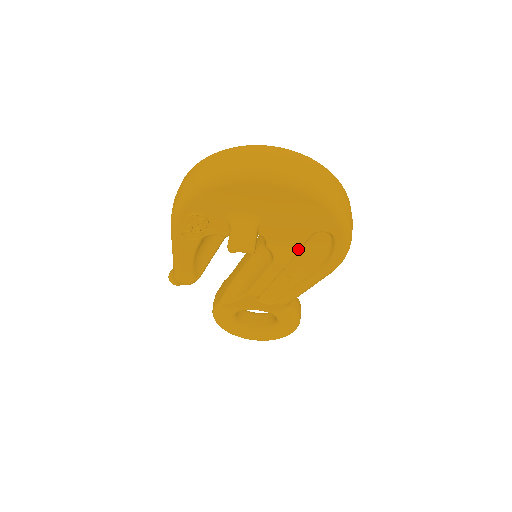
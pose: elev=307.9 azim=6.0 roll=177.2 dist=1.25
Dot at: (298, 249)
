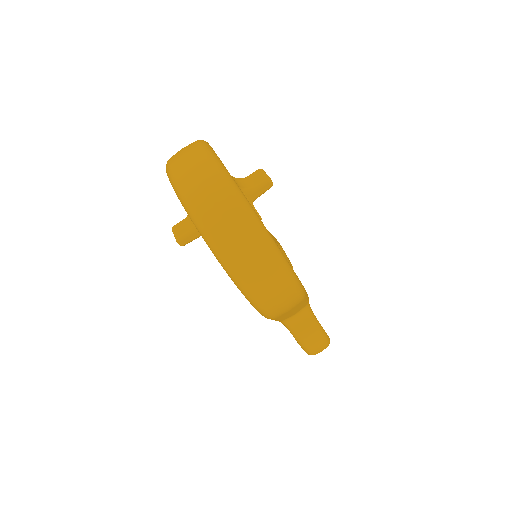
Dot at: occluded
